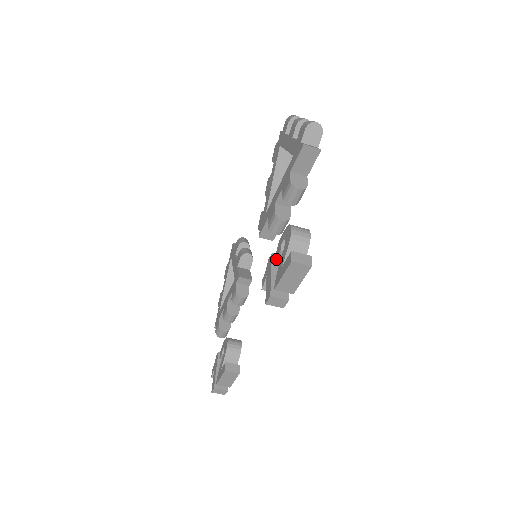
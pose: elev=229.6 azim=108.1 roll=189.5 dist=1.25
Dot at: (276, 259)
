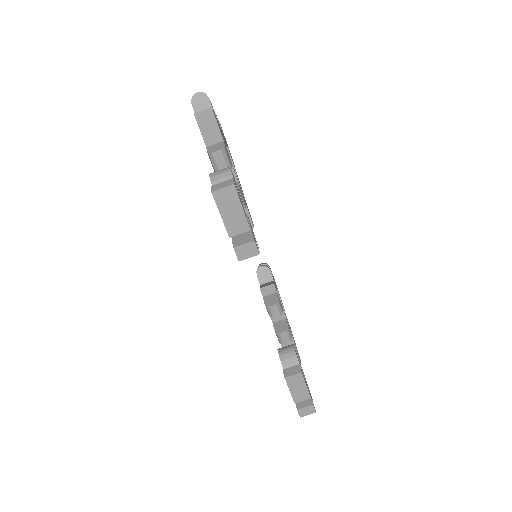
Dot at: occluded
